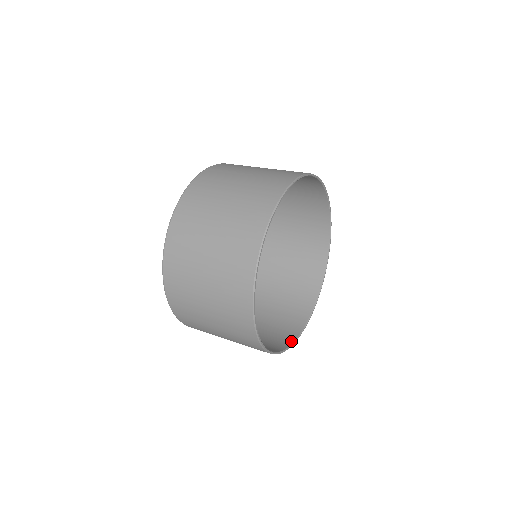
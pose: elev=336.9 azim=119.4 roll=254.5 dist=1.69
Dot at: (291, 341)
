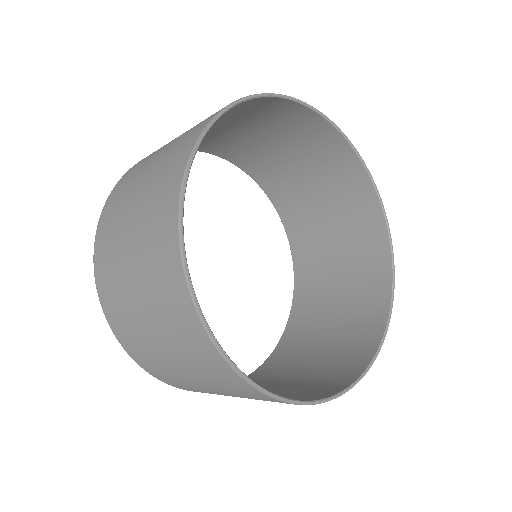
Dot at: (278, 395)
